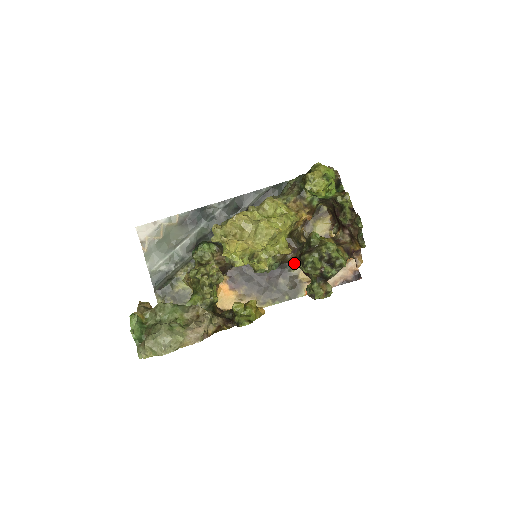
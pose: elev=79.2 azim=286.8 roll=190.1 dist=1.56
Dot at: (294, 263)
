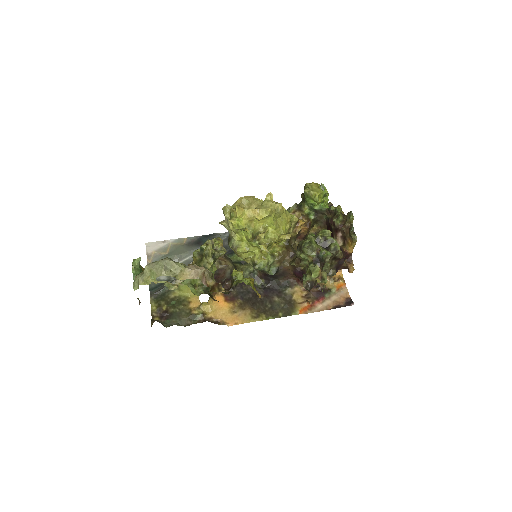
Dot at: (291, 264)
